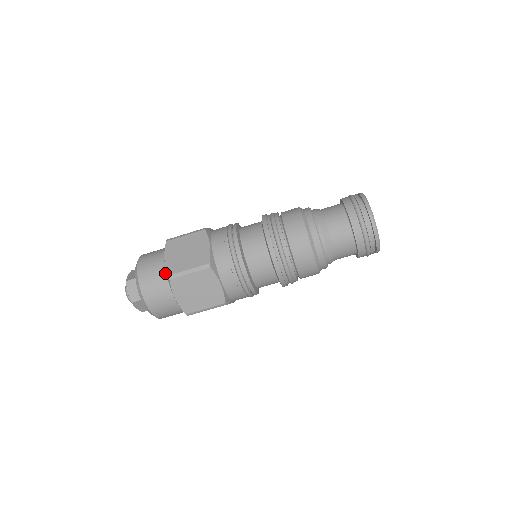
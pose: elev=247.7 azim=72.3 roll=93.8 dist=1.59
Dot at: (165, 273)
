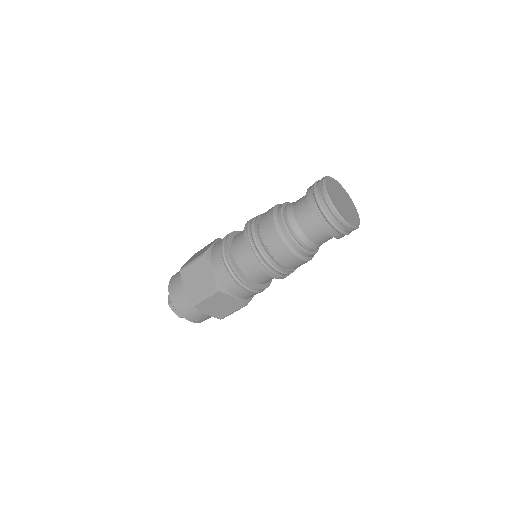
Dot at: occluded
